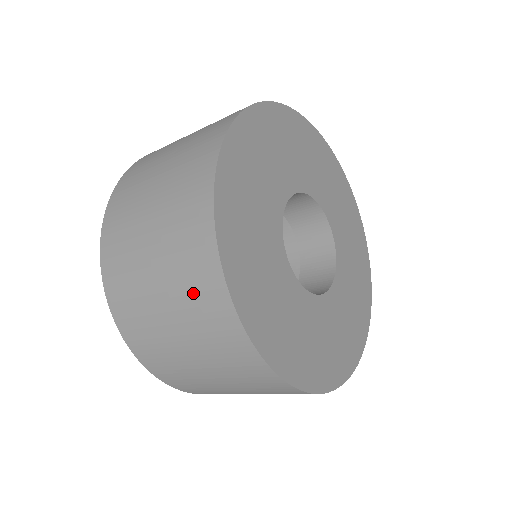
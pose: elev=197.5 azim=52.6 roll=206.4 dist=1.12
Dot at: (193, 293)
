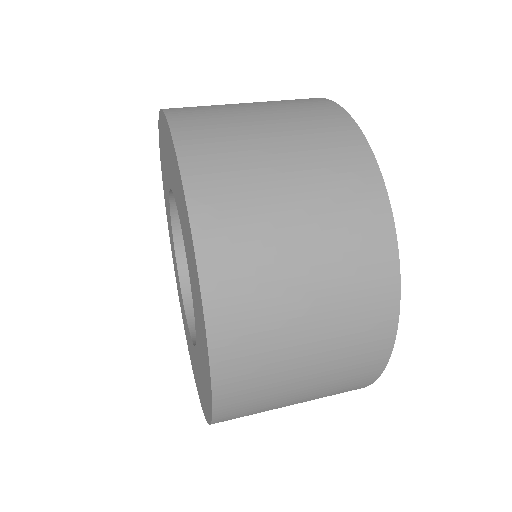
Dot at: occluded
